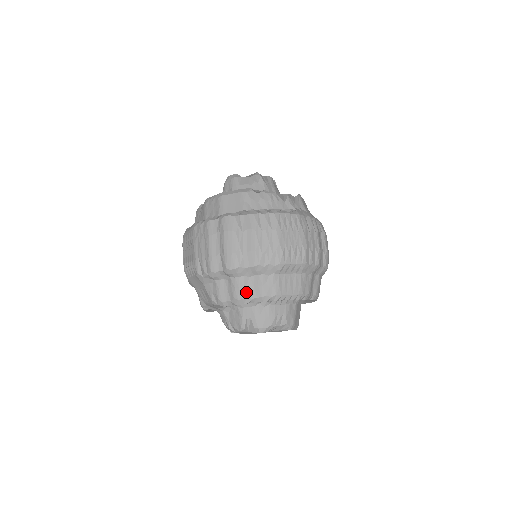
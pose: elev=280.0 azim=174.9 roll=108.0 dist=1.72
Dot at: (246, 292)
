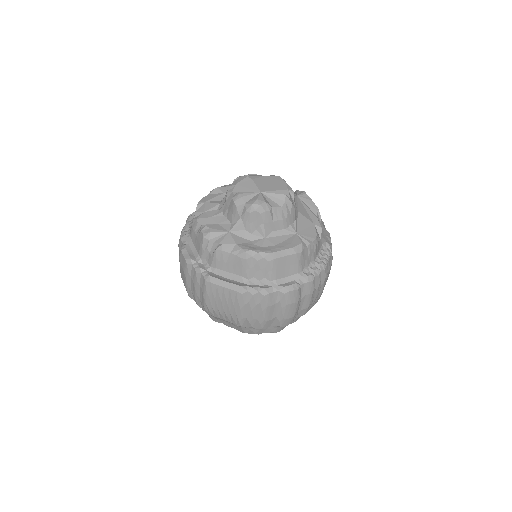
Dot at: occluded
